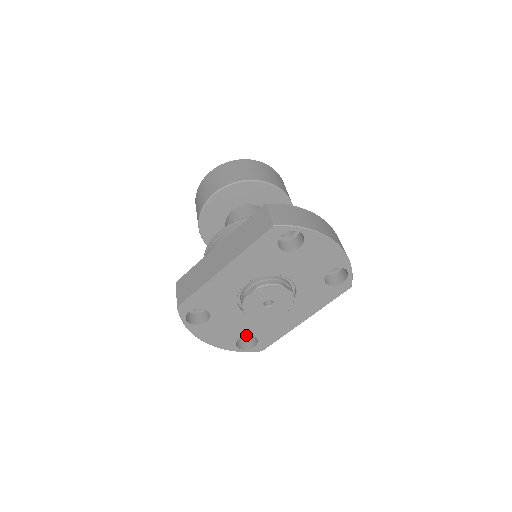
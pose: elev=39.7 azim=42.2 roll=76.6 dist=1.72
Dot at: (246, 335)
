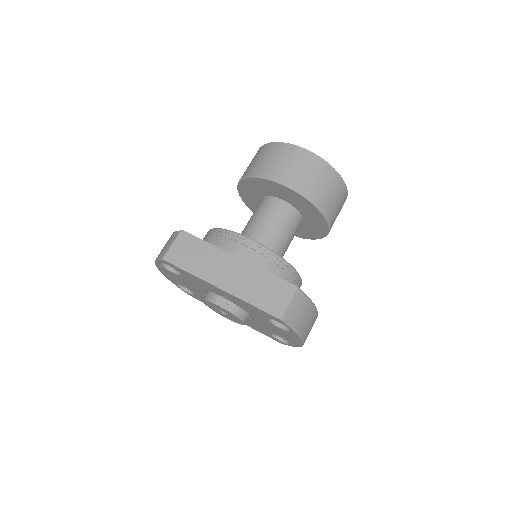
Dot at: (190, 290)
